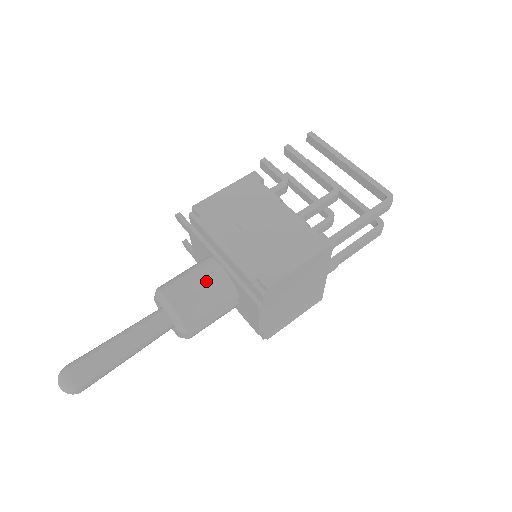
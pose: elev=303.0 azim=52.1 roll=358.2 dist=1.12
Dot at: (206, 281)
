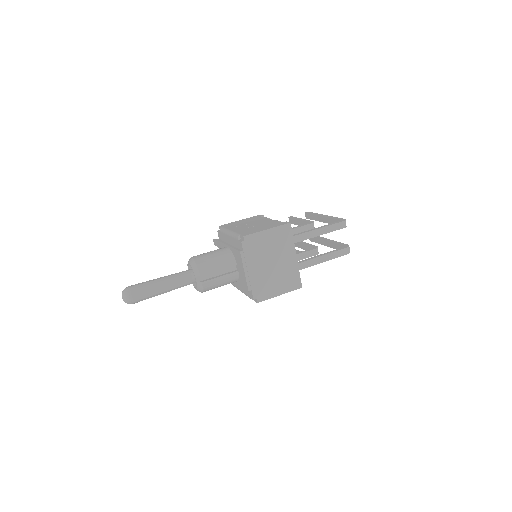
Dot at: (217, 251)
